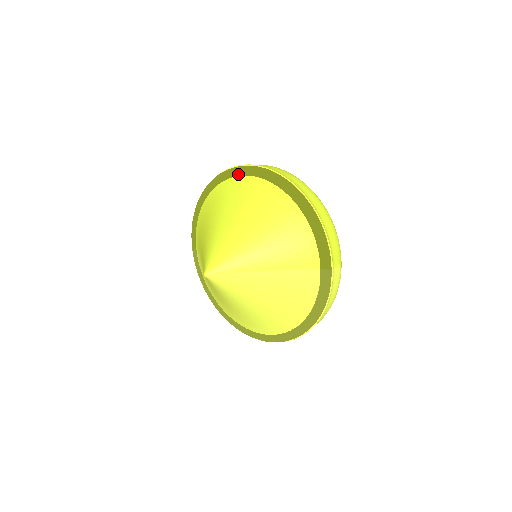
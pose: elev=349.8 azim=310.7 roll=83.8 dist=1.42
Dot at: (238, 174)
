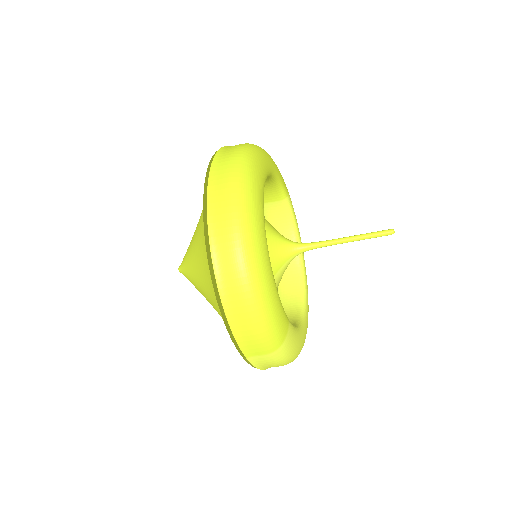
Dot at: occluded
